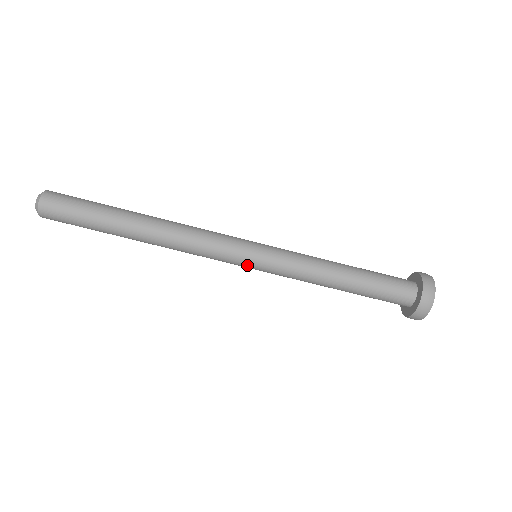
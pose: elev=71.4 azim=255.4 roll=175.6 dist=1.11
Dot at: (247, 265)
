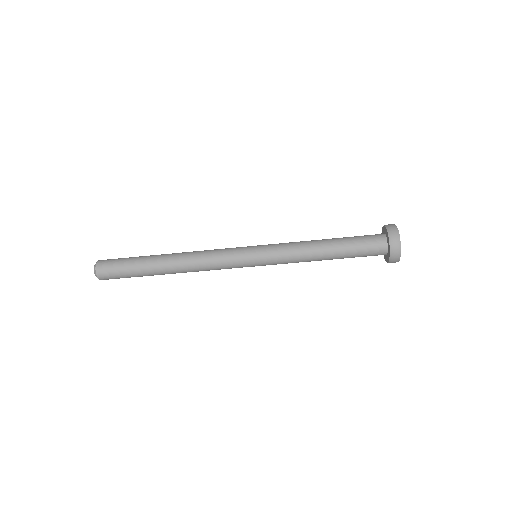
Dot at: occluded
